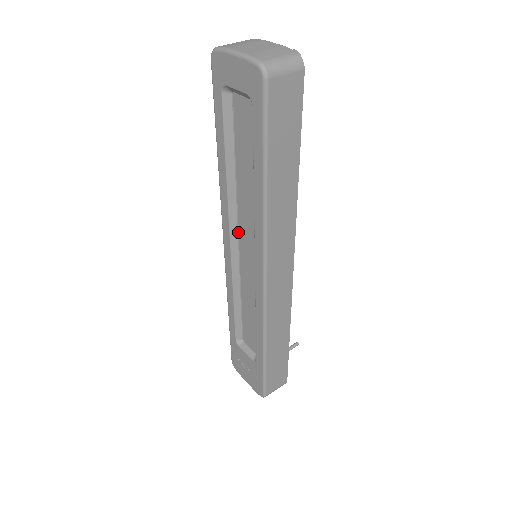
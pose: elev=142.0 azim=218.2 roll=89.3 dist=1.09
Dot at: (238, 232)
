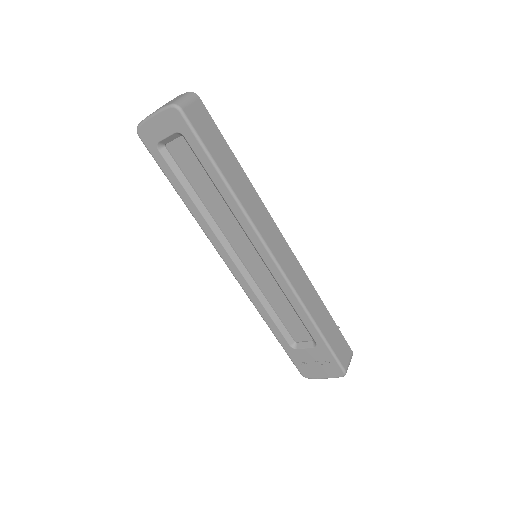
Dot at: (232, 247)
